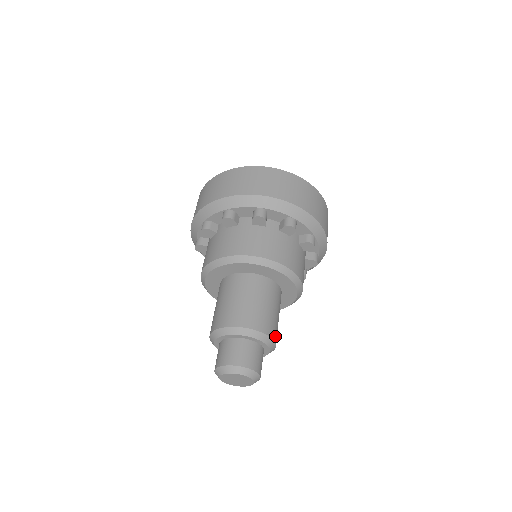
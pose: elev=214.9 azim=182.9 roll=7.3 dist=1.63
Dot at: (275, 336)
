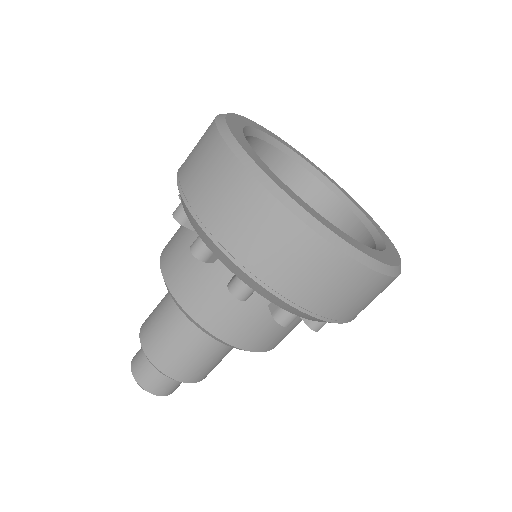
Dot at: (192, 377)
